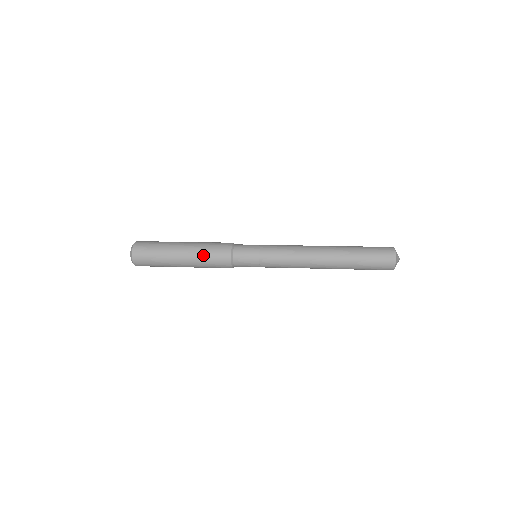
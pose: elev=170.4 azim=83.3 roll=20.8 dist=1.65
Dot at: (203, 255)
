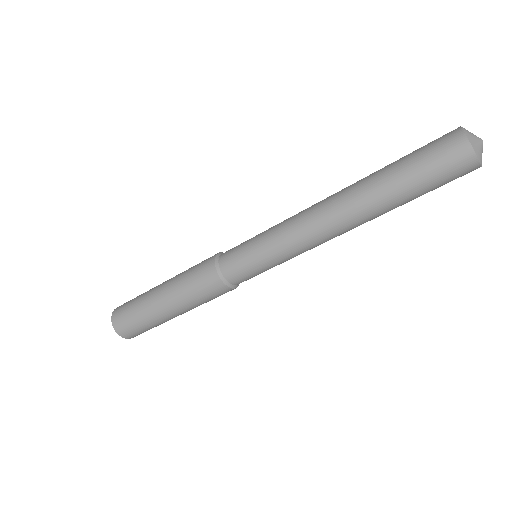
Dot at: (183, 277)
